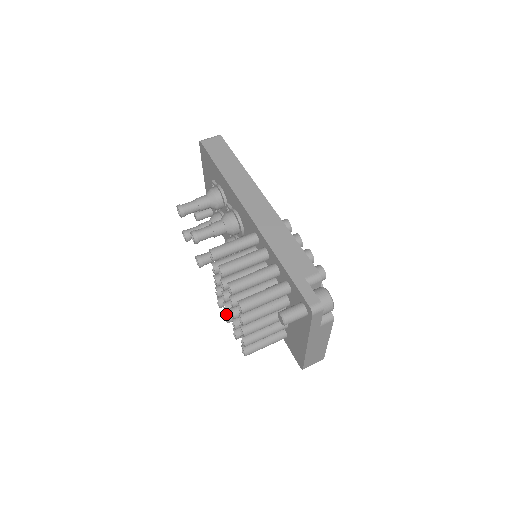
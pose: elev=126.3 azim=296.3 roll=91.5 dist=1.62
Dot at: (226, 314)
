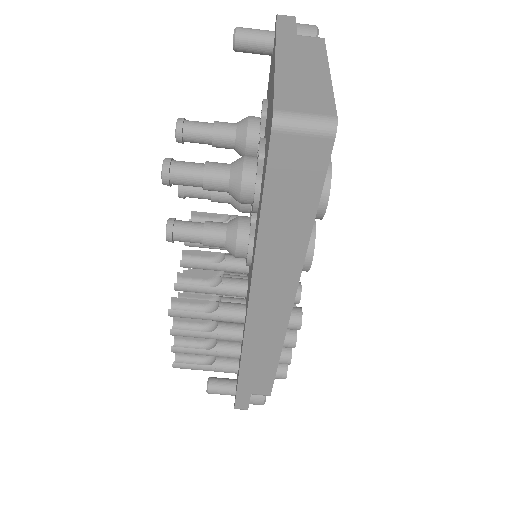
Dot at: occluded
